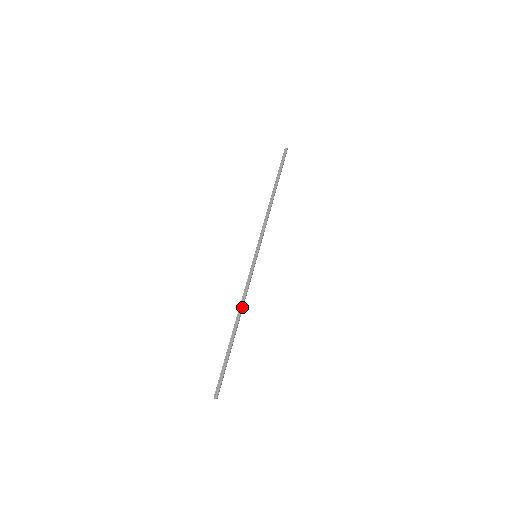
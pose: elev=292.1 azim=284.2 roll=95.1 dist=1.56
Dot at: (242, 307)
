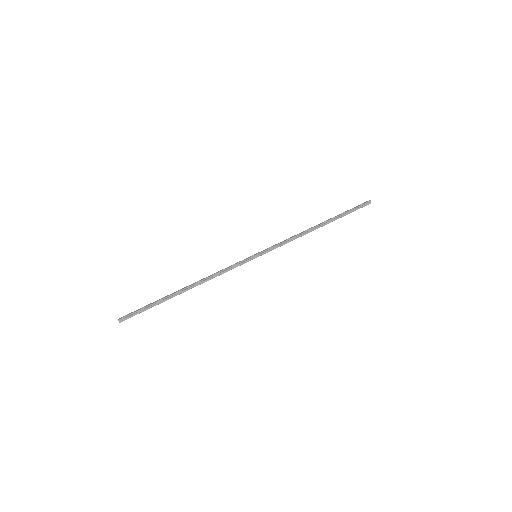
Dot at: (205, 281)
